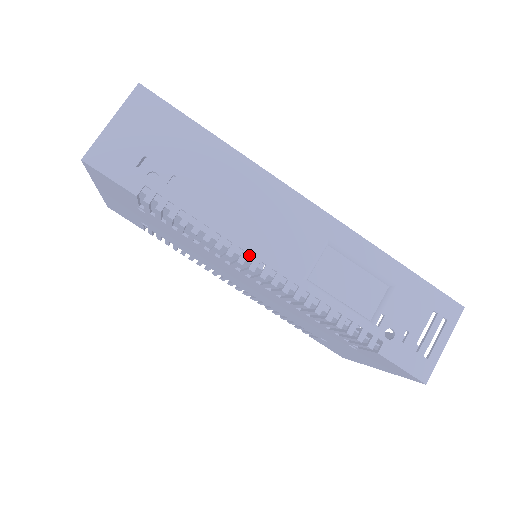
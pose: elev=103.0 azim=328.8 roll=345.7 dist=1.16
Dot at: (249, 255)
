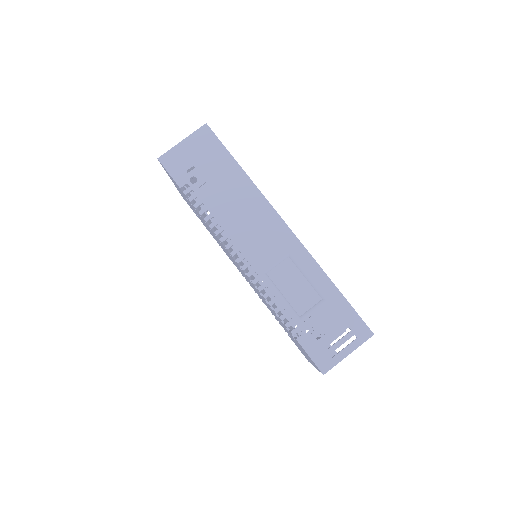
Dot at: occluded
